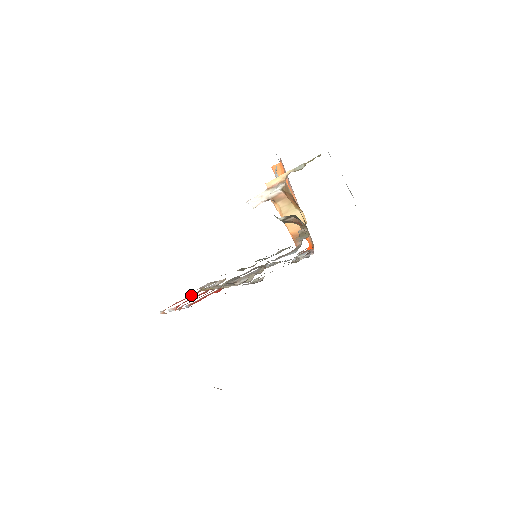
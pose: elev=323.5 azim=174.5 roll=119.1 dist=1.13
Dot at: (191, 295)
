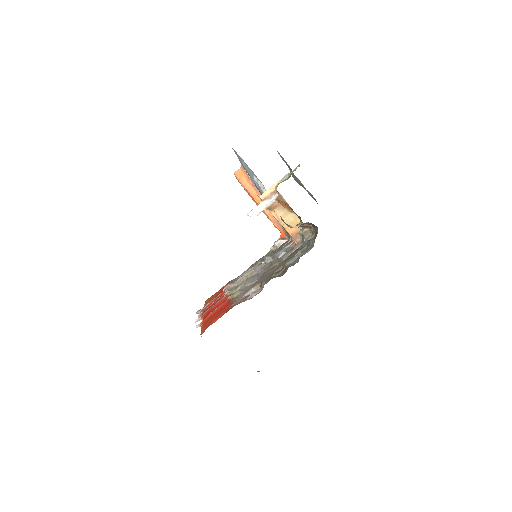
Dot at: (222, 304)
